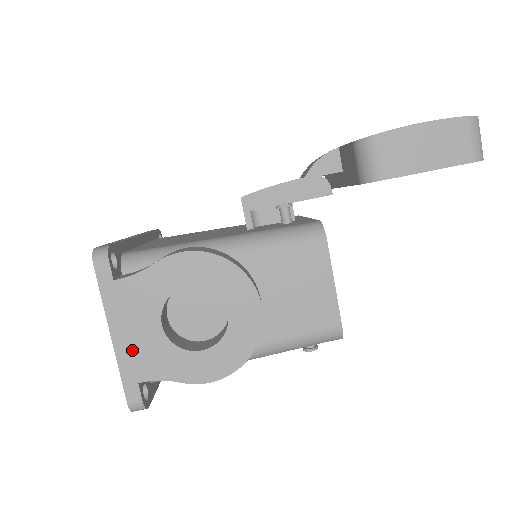
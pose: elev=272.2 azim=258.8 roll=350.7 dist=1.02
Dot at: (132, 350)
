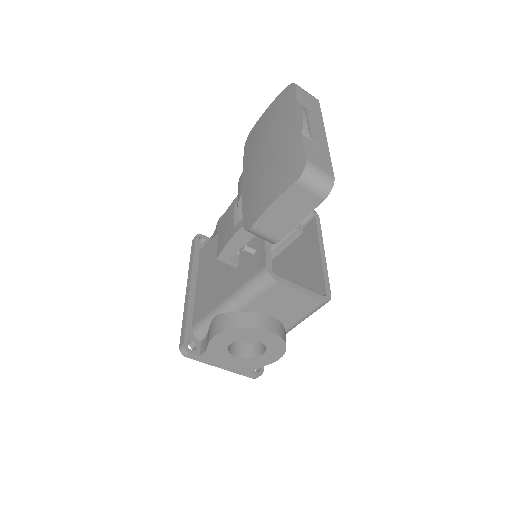
Dot at: (234, 367)
